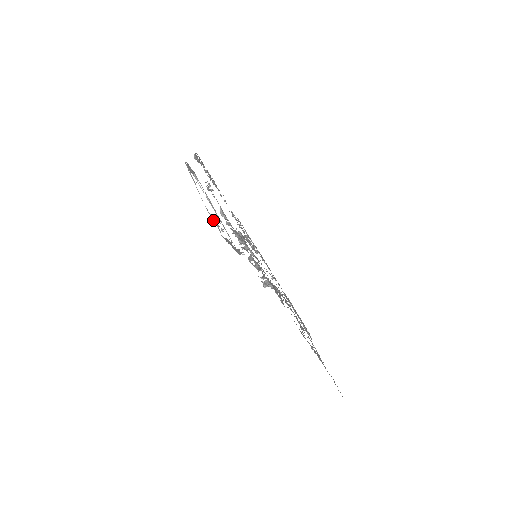
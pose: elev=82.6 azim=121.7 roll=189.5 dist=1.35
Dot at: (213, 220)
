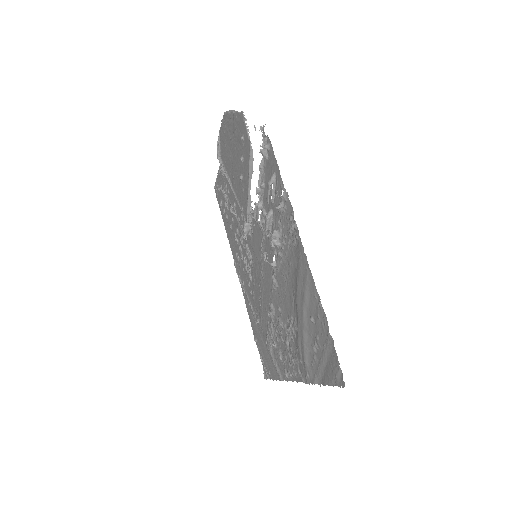
Dot at: (246, 128)
